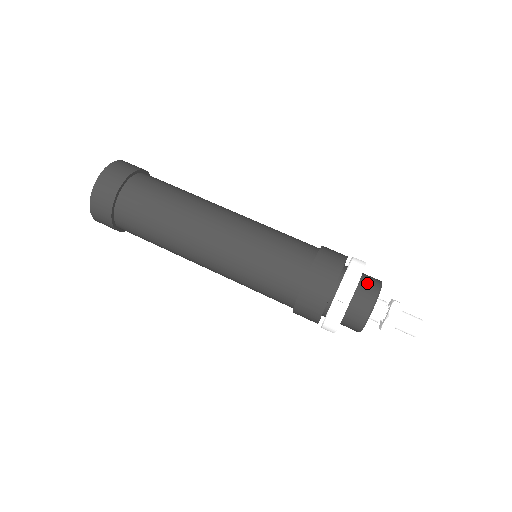
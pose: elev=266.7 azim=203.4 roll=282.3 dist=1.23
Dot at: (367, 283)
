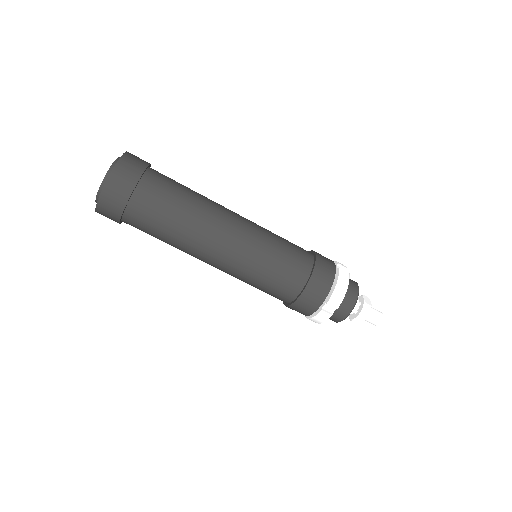
Dot at: (348, 293)
